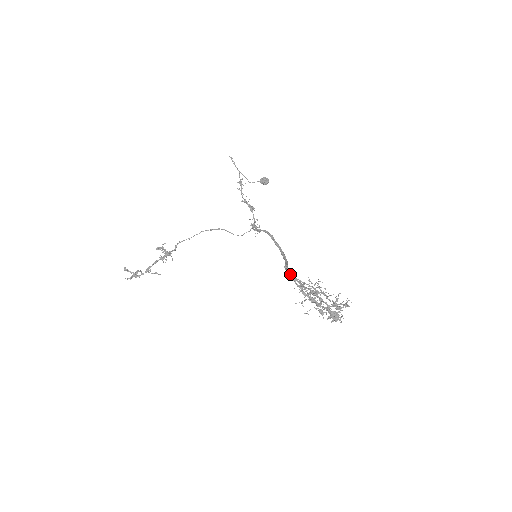
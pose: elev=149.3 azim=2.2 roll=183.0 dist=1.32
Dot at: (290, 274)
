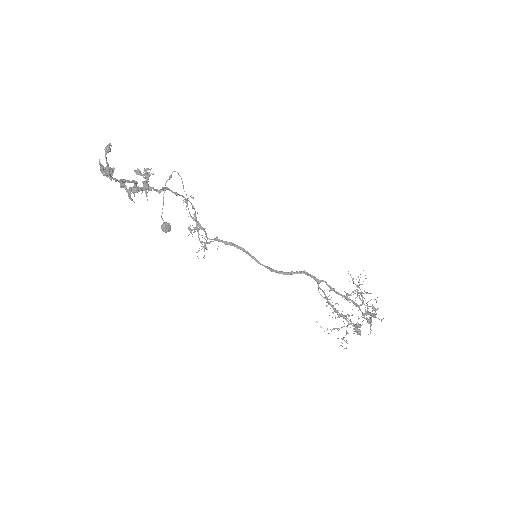
Dot at: occluded
